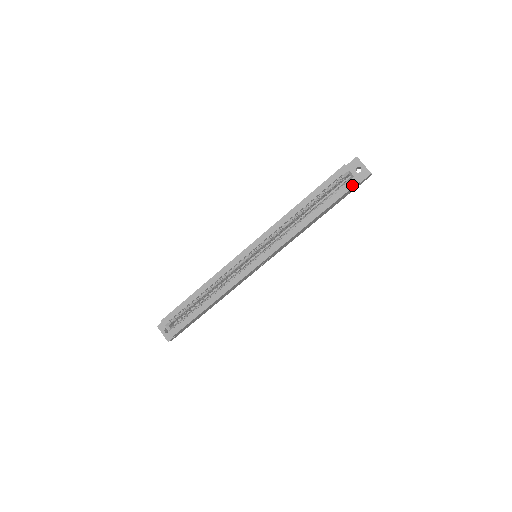
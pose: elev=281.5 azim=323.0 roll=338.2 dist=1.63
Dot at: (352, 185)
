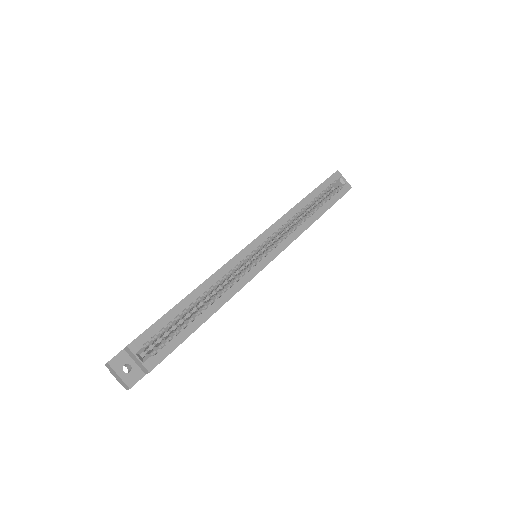
Dot at: (346, 190)
